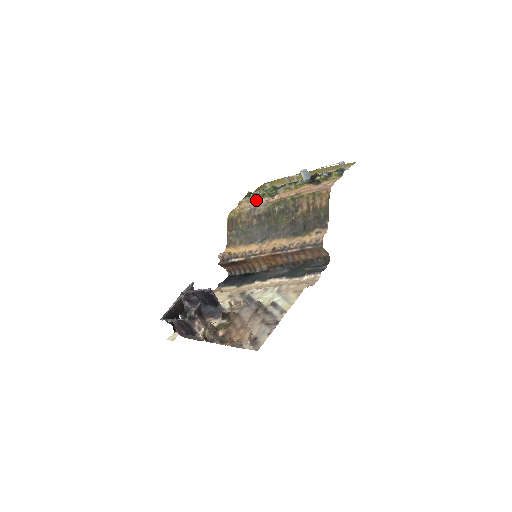
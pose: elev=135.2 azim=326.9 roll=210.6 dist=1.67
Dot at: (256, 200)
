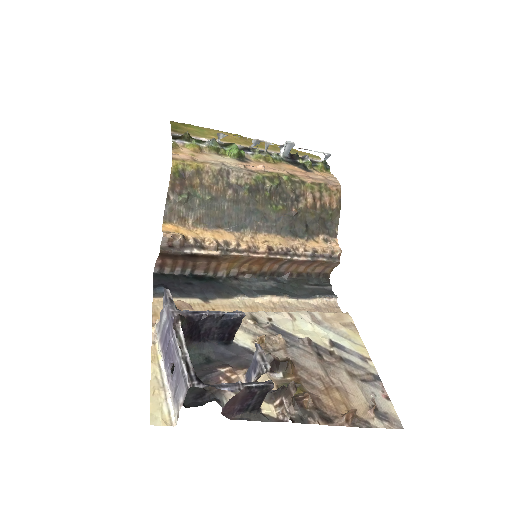
Dot at: (210, 154)
